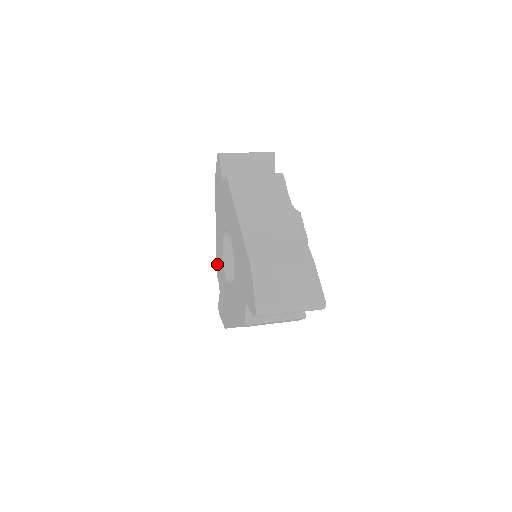
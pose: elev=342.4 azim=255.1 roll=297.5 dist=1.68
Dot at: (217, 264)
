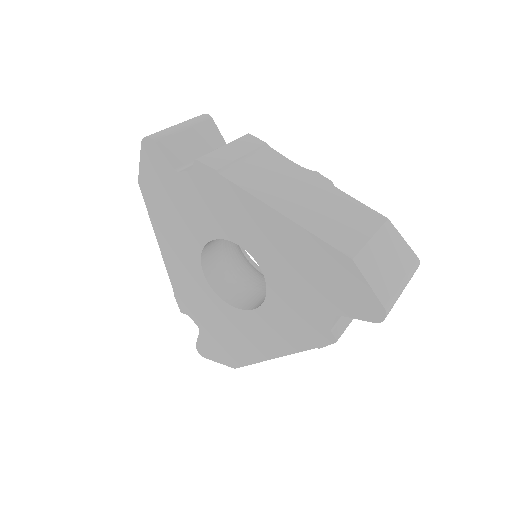
Dot at: (179, 296)
